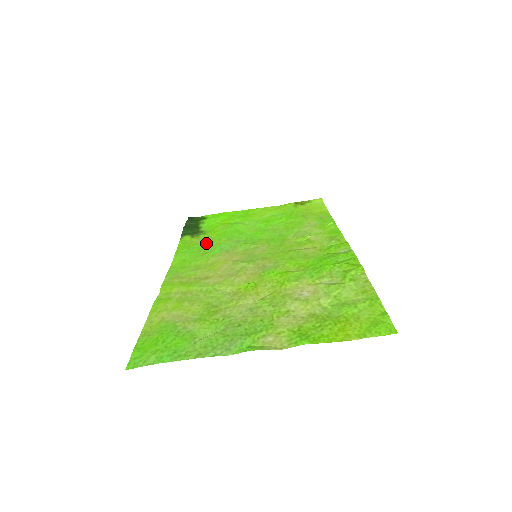
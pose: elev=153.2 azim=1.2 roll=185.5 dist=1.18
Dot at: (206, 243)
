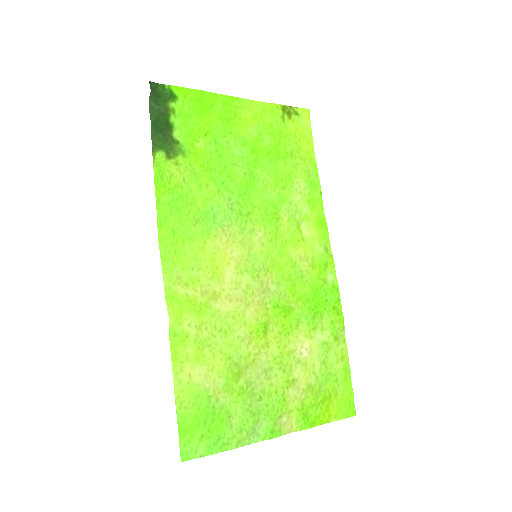
Dot at: (192, 188)
